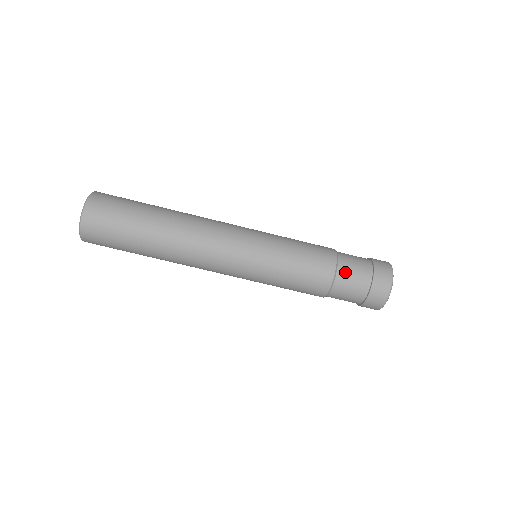
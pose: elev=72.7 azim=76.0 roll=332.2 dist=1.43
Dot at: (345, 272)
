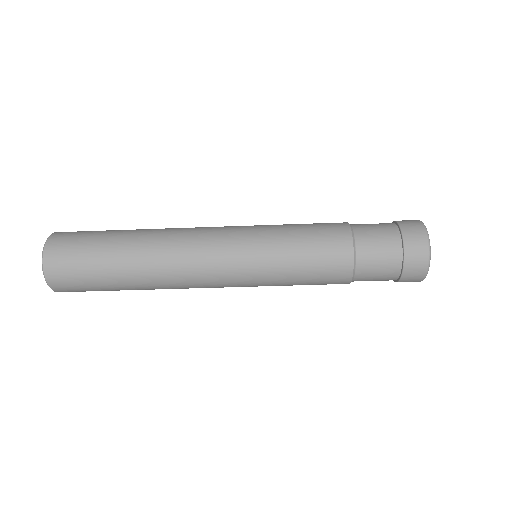
Dot at: (365, 235)
